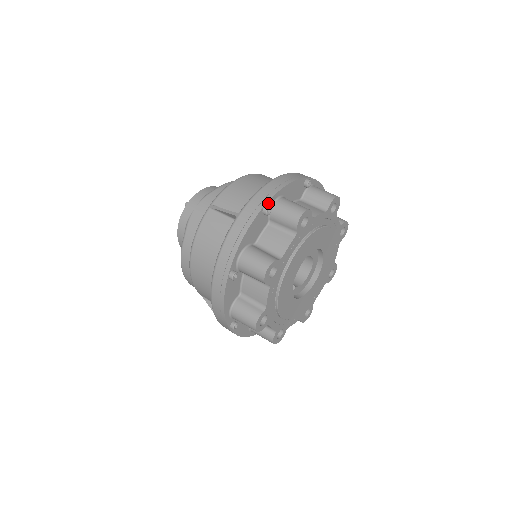
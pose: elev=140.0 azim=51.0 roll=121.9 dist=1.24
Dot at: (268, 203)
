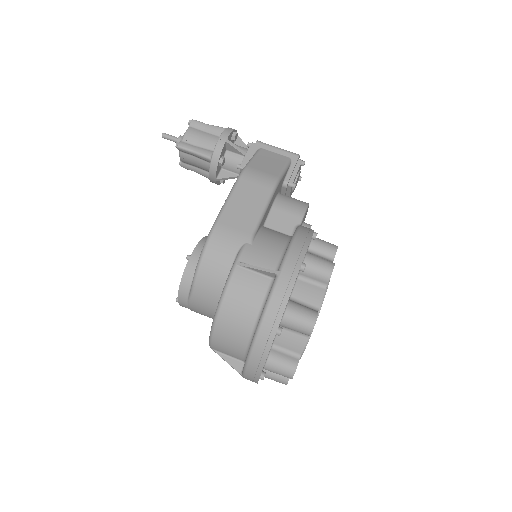
Dot at: (260, 376)
